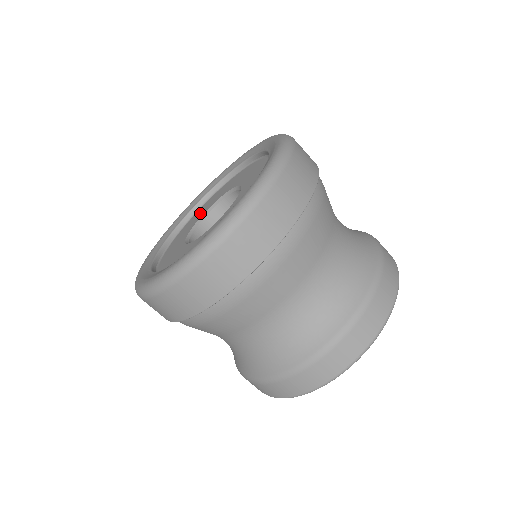
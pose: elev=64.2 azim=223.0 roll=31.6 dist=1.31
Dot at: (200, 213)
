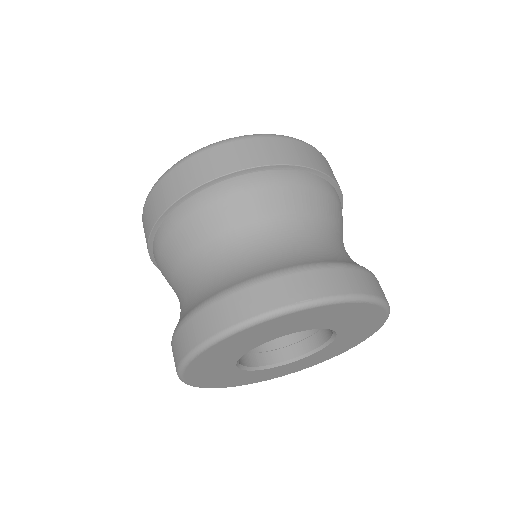
Dot at: occluded
